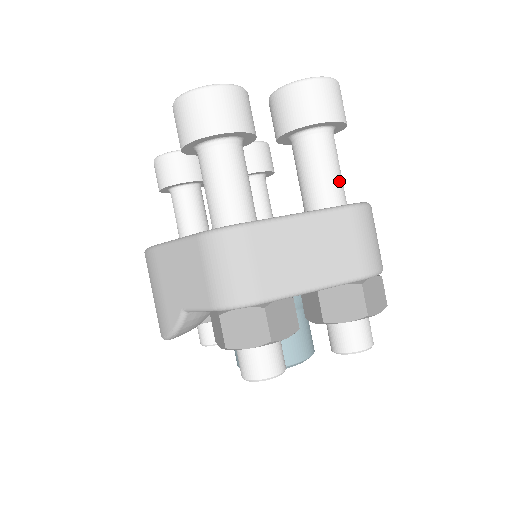
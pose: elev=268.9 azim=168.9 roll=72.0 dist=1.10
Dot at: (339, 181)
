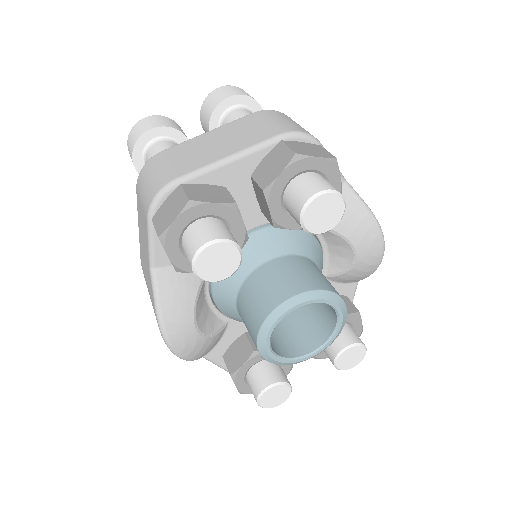
Dot at: occluded
